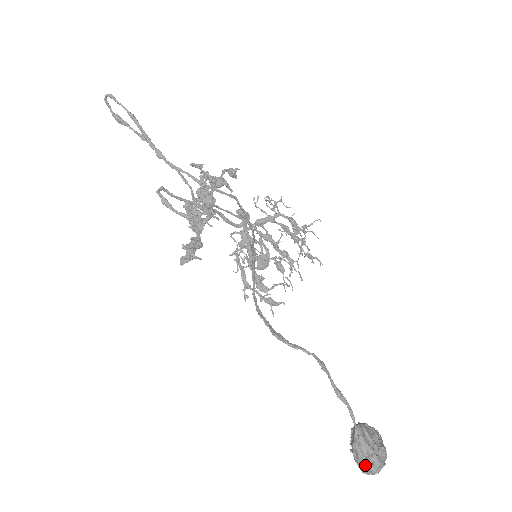
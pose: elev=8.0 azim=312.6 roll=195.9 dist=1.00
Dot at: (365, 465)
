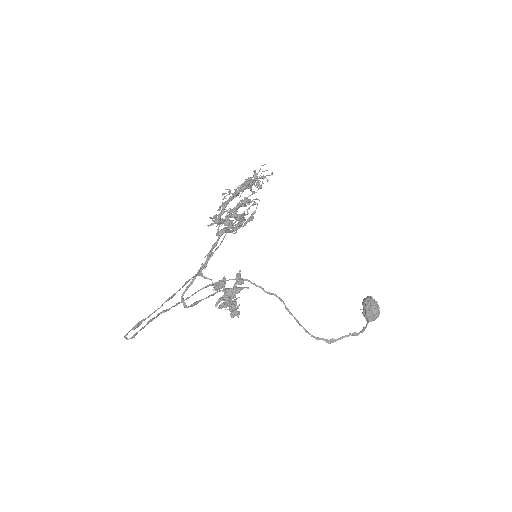
Dot at: (373, 320)
